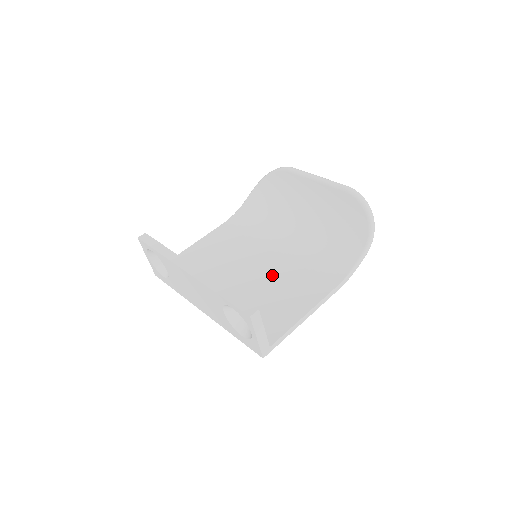
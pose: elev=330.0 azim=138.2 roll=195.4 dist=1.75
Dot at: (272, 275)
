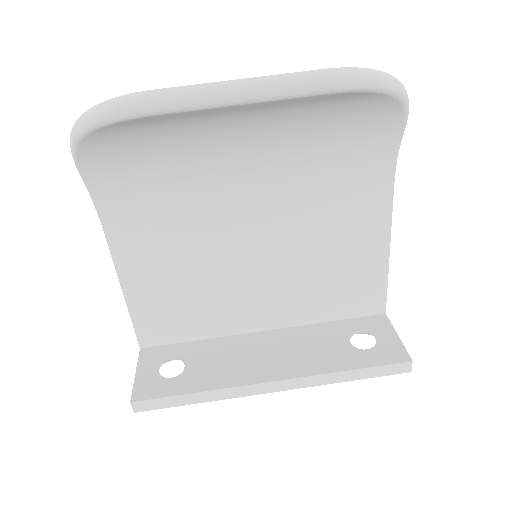
Dot at: (296, 249)
